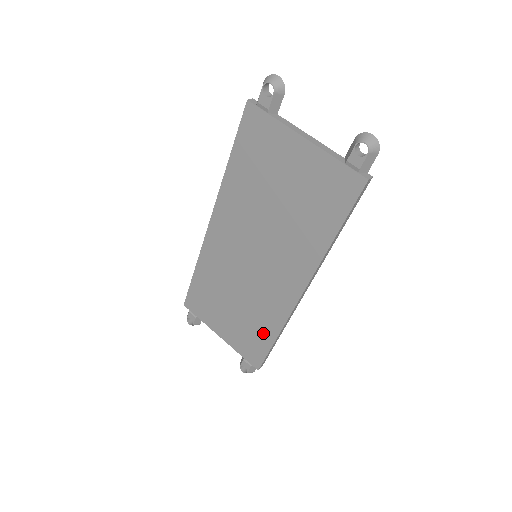
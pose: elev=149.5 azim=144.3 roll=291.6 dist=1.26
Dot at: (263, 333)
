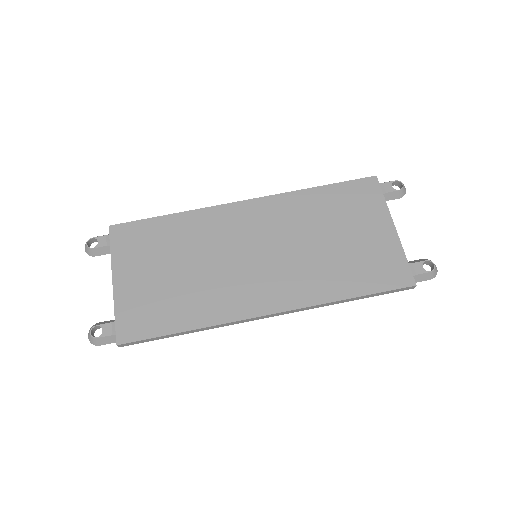
Dot at: (179, 315)
